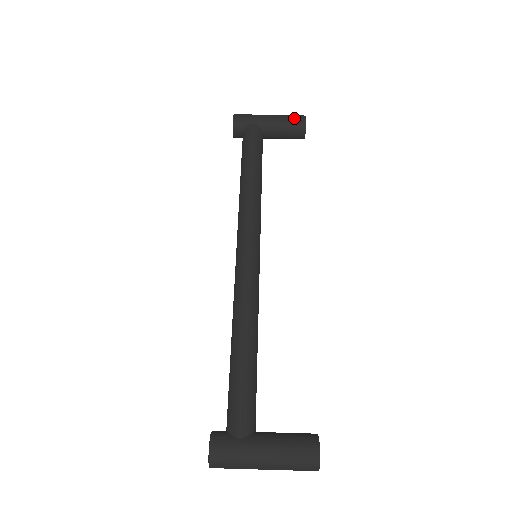
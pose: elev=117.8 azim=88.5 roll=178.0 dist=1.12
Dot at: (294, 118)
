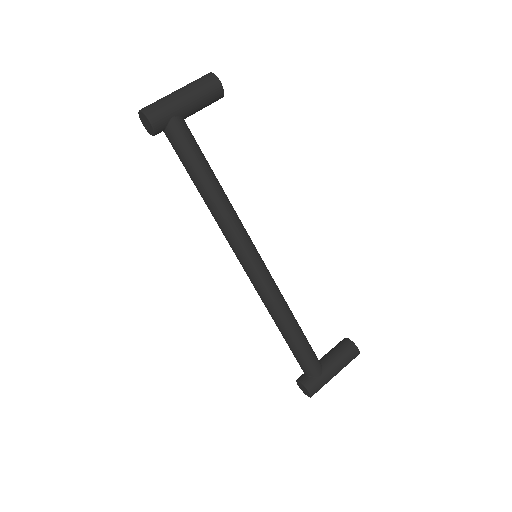
Dot at: (209, 88)
